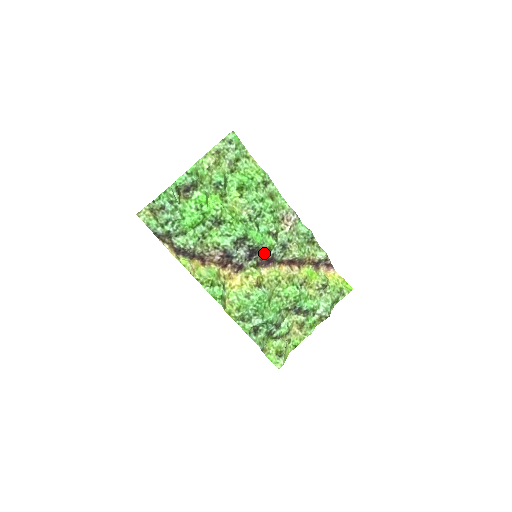
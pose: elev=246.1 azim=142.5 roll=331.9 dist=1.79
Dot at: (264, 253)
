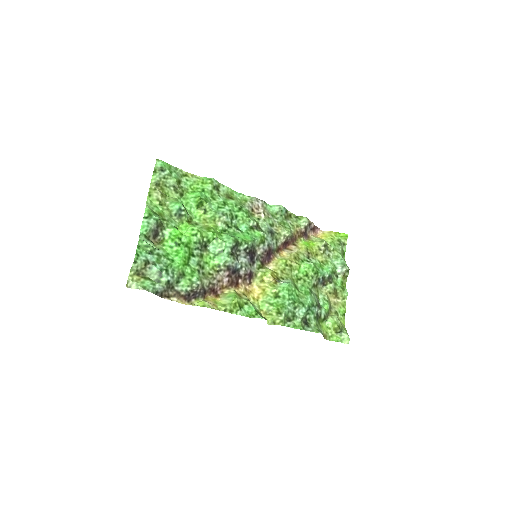
Dot at: (260, 249)
